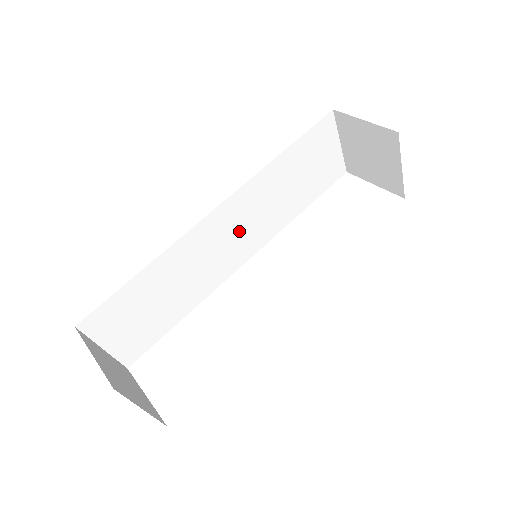
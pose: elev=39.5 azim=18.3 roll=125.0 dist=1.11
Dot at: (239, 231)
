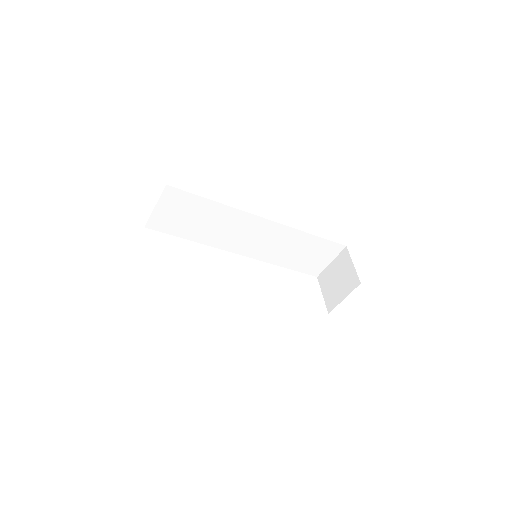
Dot at: (258, 239)
